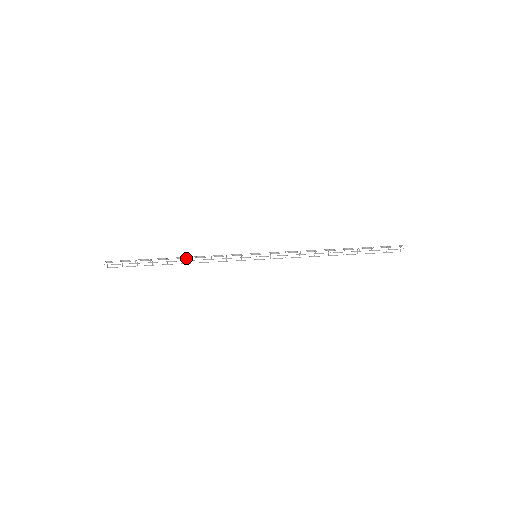
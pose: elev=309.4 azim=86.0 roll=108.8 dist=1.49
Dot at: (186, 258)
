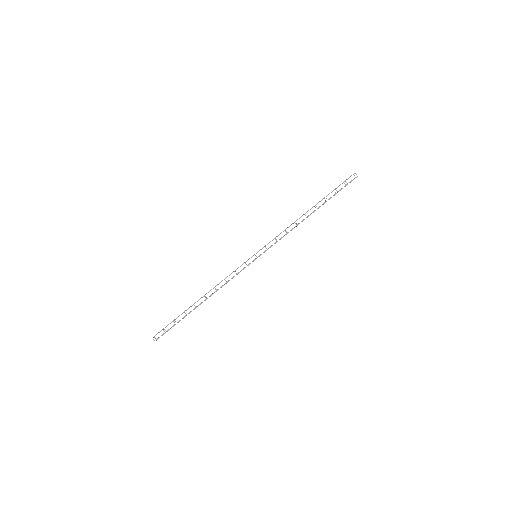
Dot at: occluded
